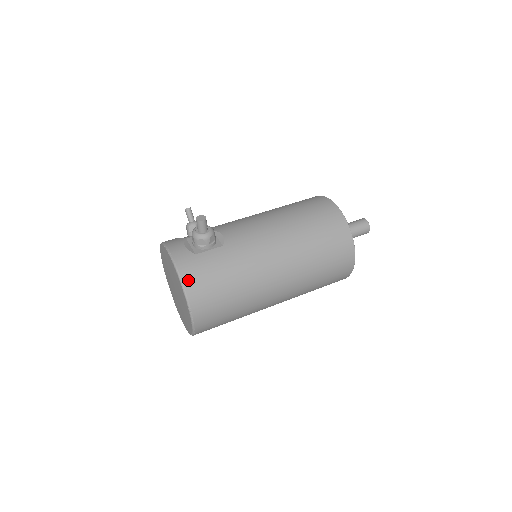
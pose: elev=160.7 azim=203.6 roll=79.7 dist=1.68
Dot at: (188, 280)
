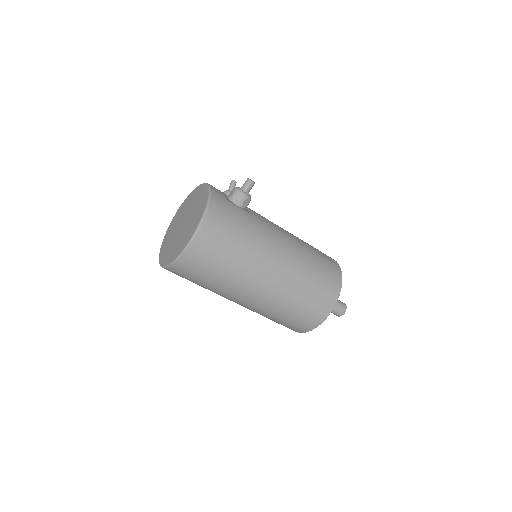
Dot at: (213, 208)
